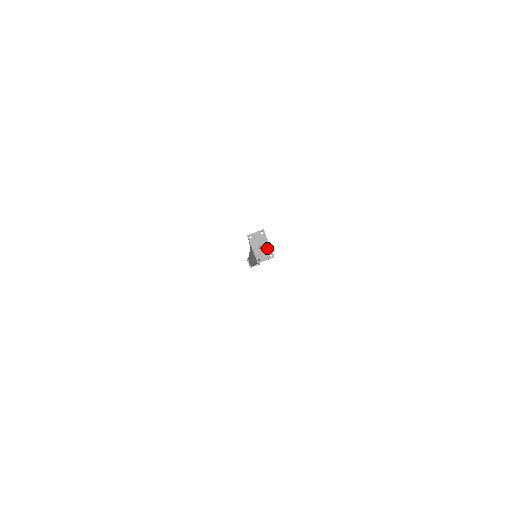
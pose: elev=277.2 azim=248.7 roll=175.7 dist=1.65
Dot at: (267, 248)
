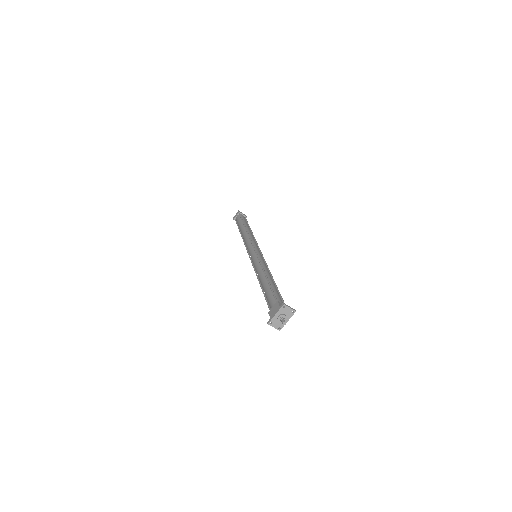
Dot at: occluded
